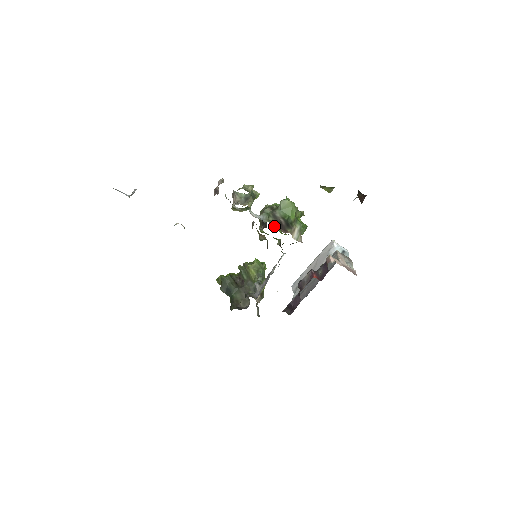
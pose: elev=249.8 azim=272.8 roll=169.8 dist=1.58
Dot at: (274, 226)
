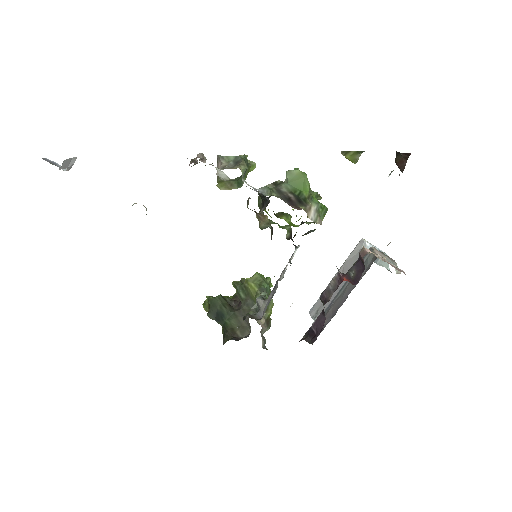
Dot at: (279, 215)
